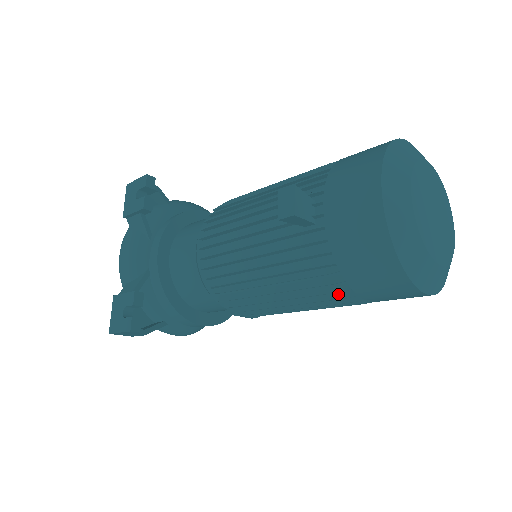
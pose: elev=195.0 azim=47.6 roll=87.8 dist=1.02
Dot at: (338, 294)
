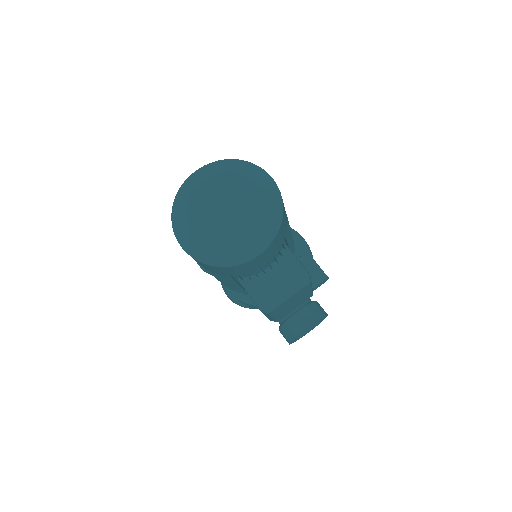
Dot at: occluded
